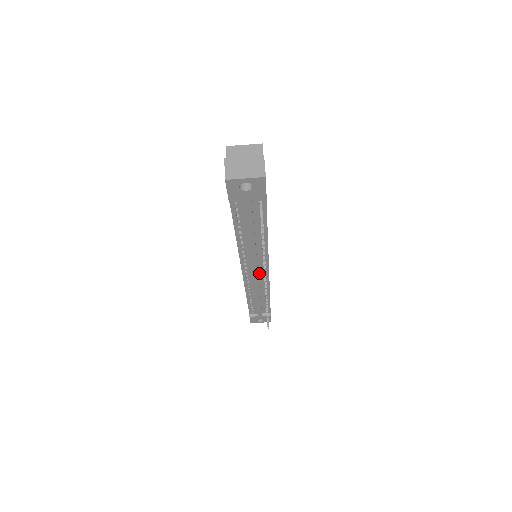
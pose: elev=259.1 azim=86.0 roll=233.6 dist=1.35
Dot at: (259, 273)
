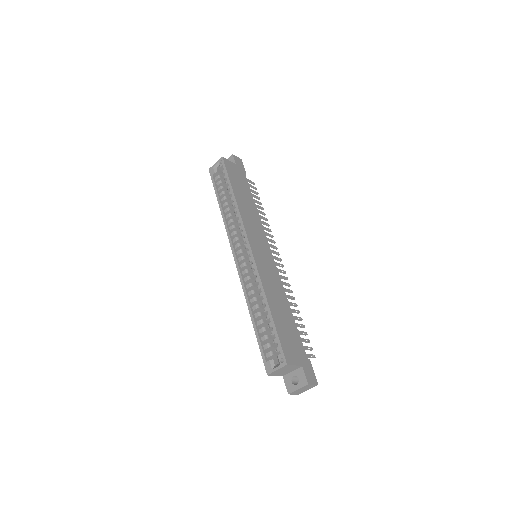
Dot at: occluded
